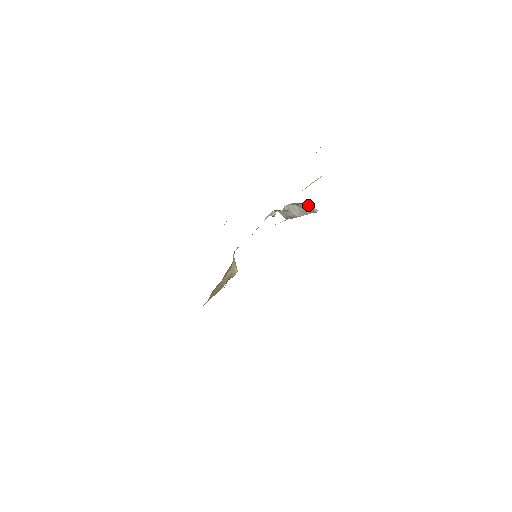
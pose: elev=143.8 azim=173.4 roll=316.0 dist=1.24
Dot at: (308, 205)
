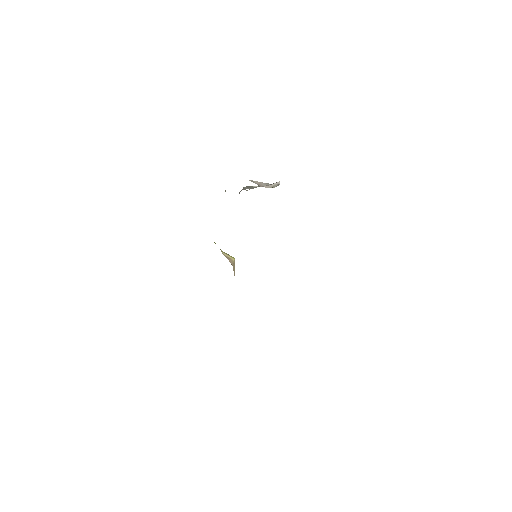
Dot at: (269, 187)
